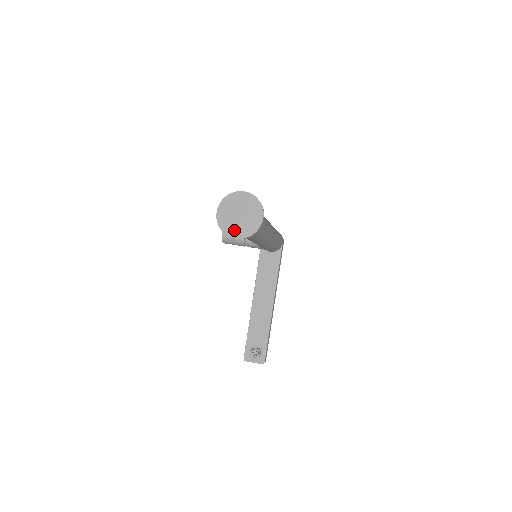
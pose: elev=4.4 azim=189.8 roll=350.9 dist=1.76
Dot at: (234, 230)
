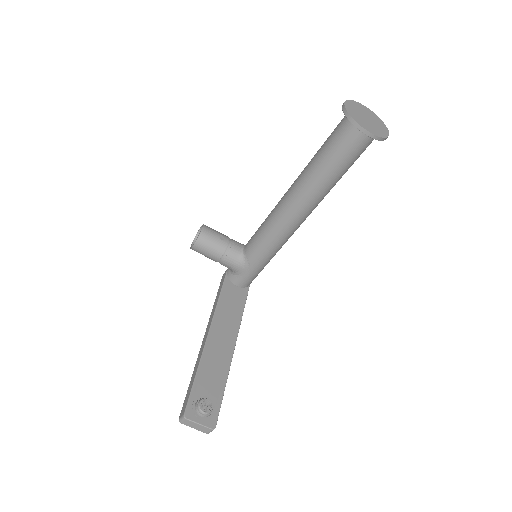
Dot at: (365, 124)
